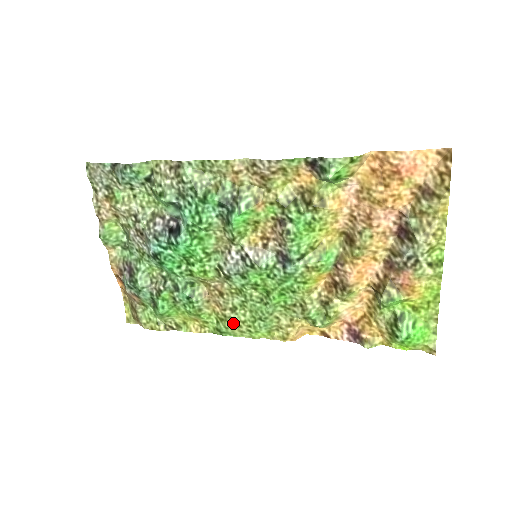
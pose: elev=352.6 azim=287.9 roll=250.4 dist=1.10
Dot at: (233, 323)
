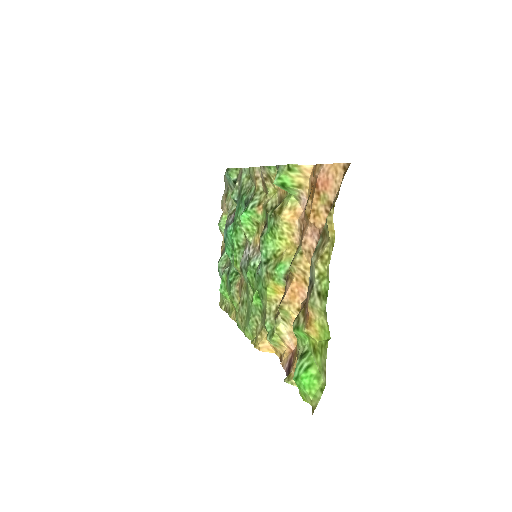
Dot at: (240, 316)
